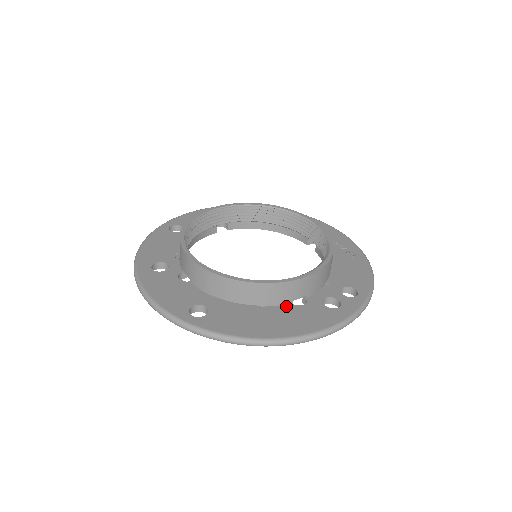
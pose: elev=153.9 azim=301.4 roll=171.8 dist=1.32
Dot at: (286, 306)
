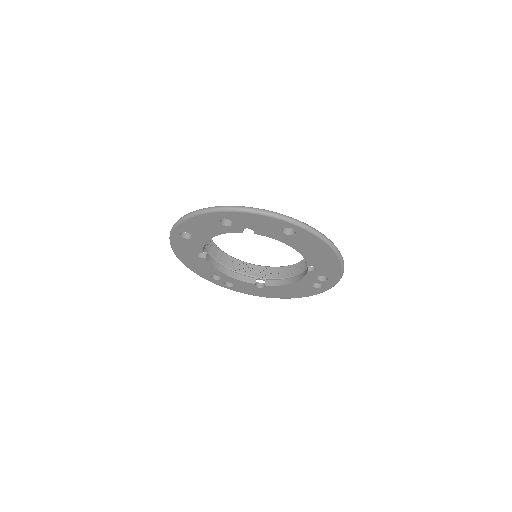
Dot at: occluded
